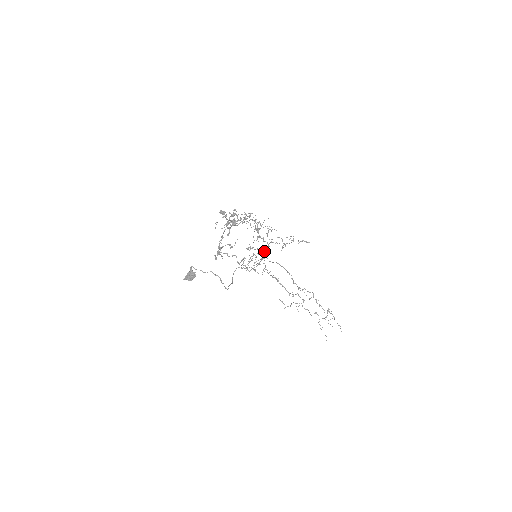
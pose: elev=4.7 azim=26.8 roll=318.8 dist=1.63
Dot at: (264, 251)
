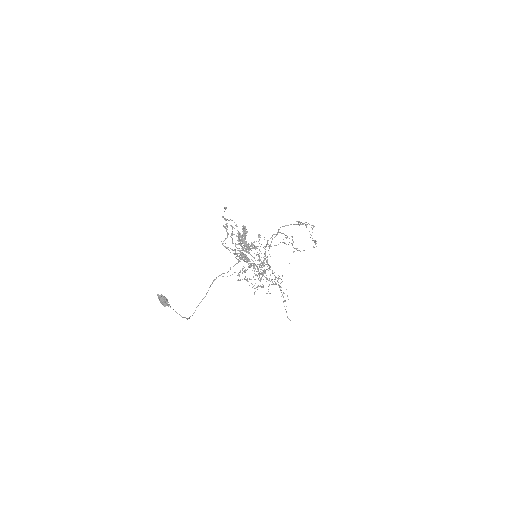
Dot at: occluded
